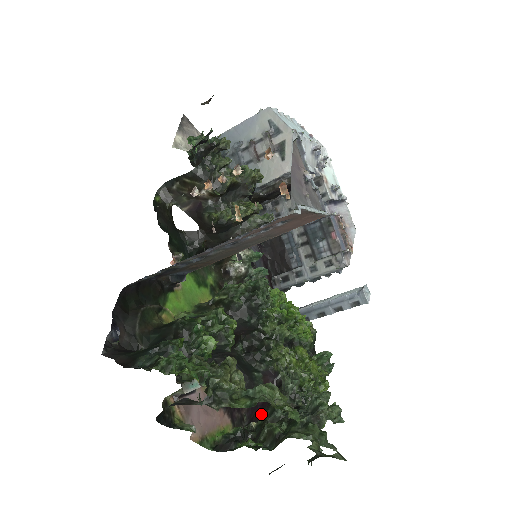
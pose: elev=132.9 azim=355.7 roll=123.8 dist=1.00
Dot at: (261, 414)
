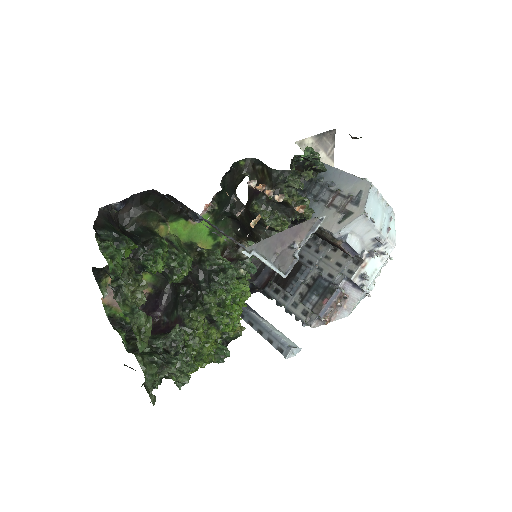
Dot at: (155, 334)
